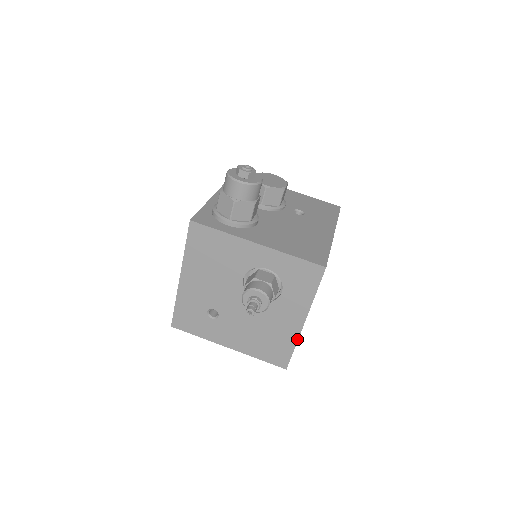
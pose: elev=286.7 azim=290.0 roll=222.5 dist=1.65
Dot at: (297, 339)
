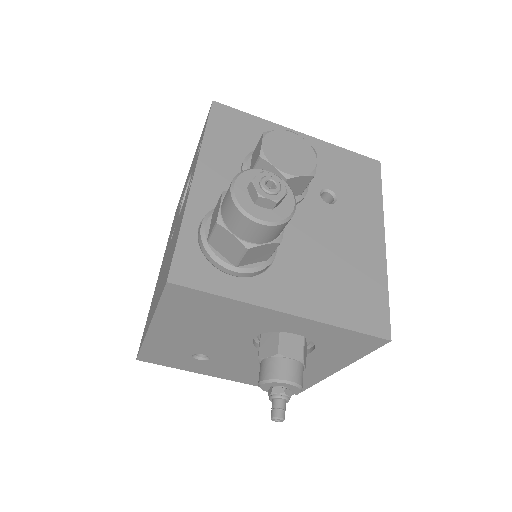
Dot at: occluded
